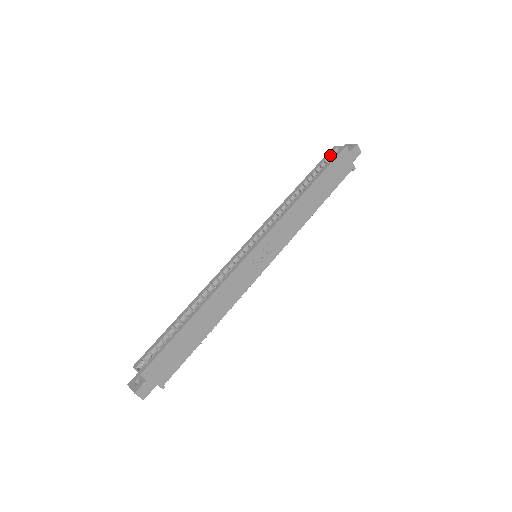
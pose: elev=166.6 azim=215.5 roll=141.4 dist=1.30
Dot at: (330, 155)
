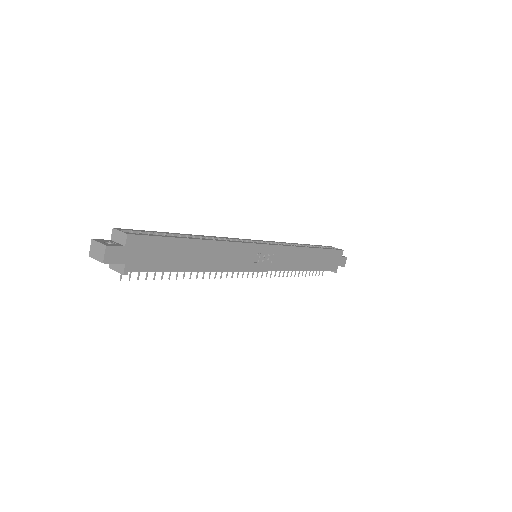
Dot at: (329, 247)
